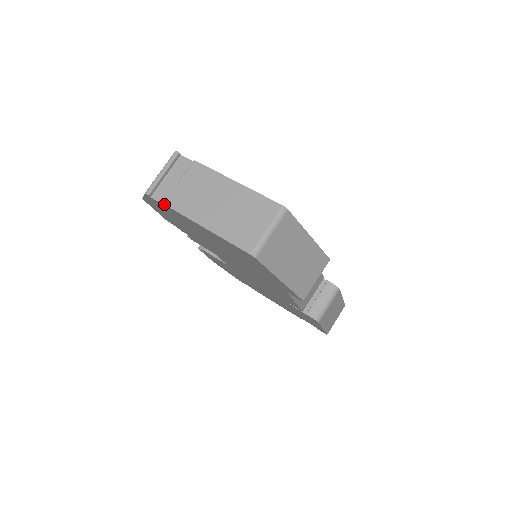
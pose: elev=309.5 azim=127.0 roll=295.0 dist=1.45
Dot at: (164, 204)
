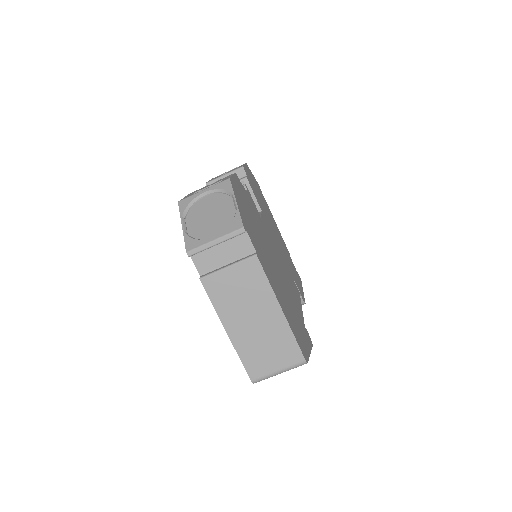
Dot at: (200, 280)
